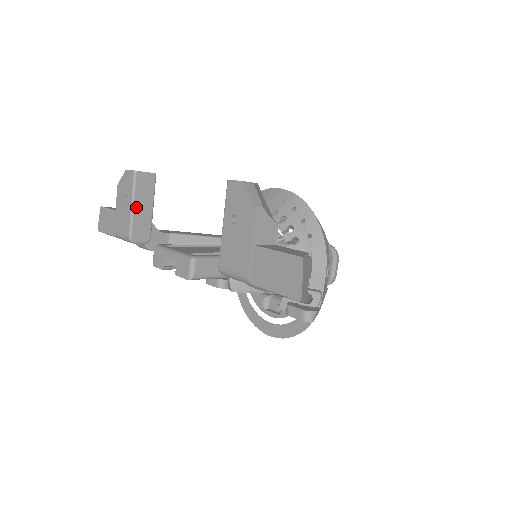
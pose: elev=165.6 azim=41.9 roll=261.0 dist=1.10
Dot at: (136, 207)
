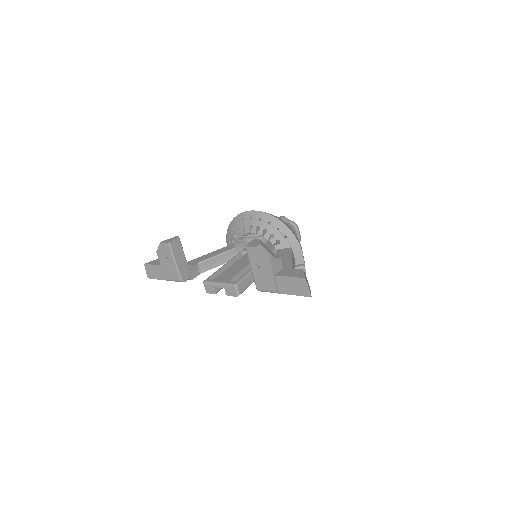
Dot at: (177, 262)
